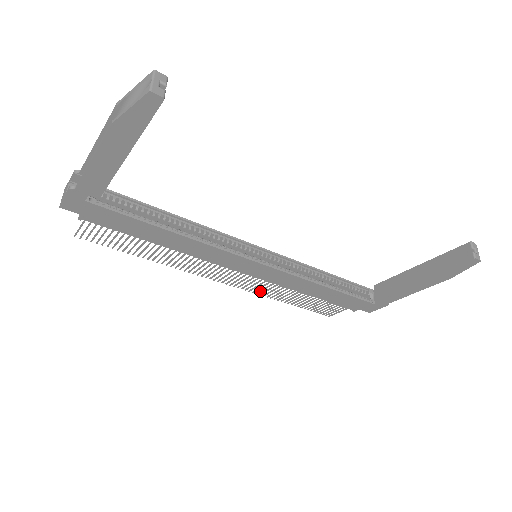
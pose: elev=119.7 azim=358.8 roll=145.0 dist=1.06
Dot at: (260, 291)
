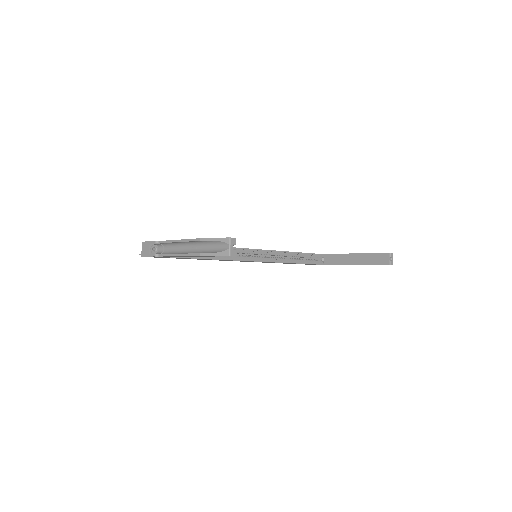
Dot at: occluded
